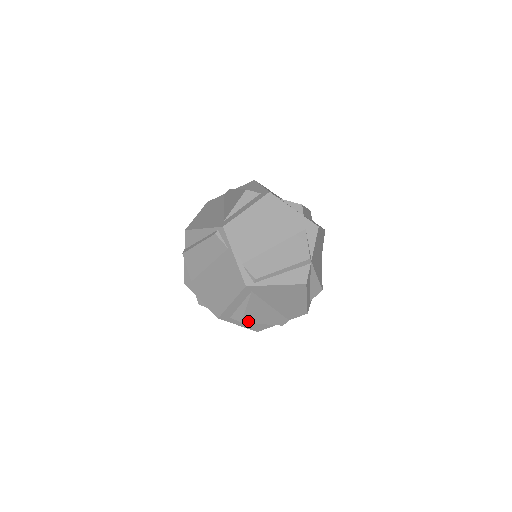
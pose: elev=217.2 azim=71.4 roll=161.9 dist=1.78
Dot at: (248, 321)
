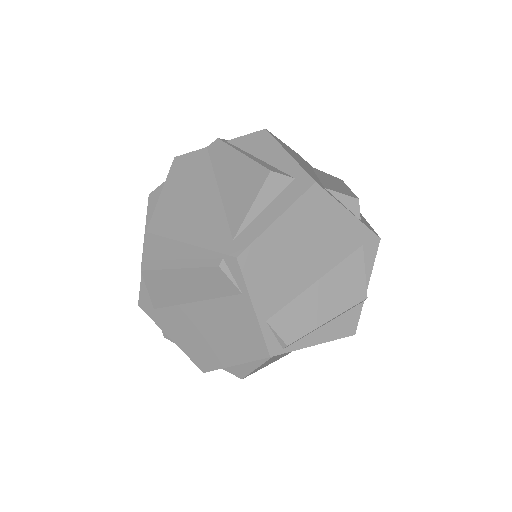
Dot at: (250, 374)
